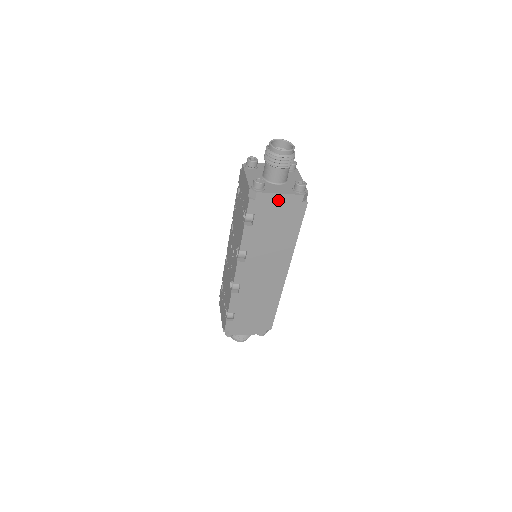
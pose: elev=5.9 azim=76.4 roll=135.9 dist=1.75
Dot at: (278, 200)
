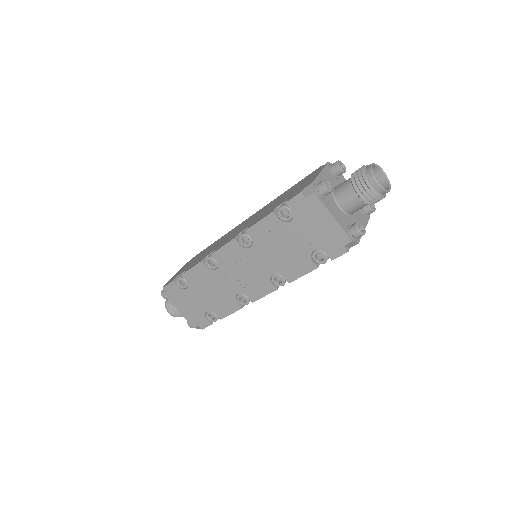
Dot at: occluded
